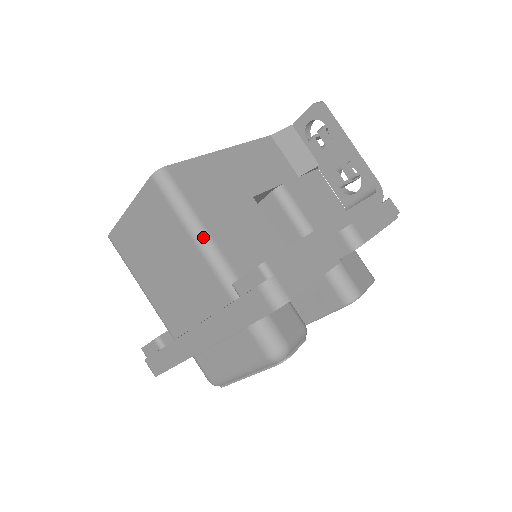
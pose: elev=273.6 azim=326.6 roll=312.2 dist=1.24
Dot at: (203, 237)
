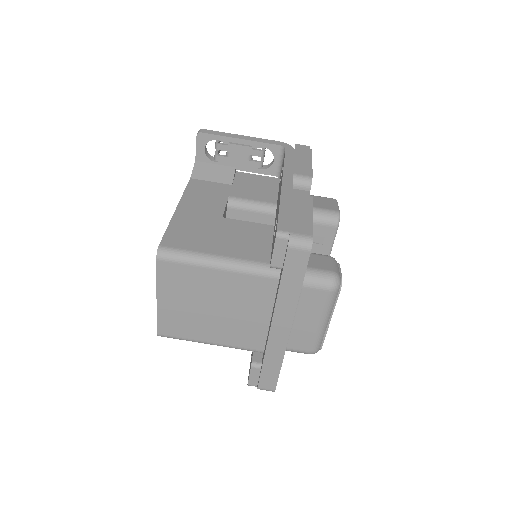
Dot at: (224, 261)
